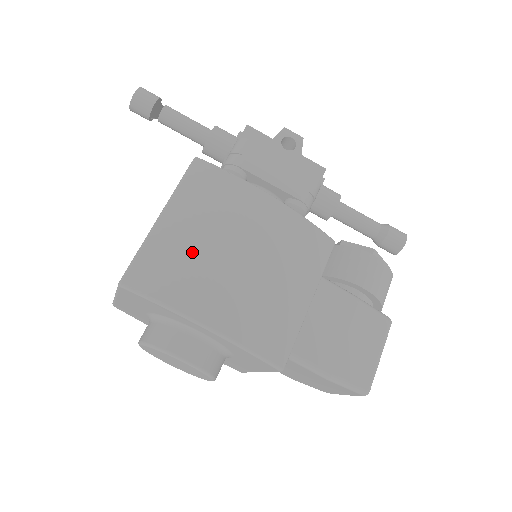
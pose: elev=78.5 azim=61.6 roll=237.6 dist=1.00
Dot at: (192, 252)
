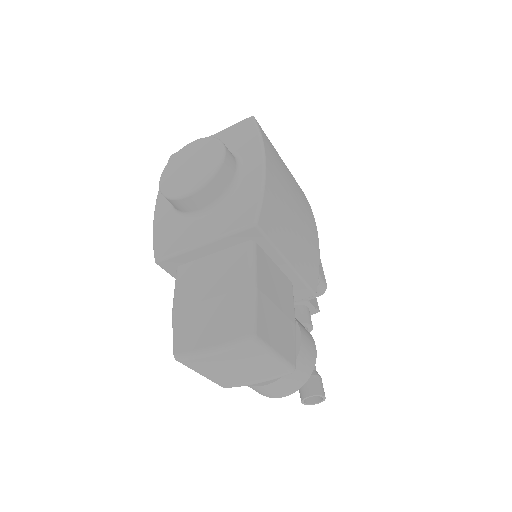
Dot at: (283, 167)
